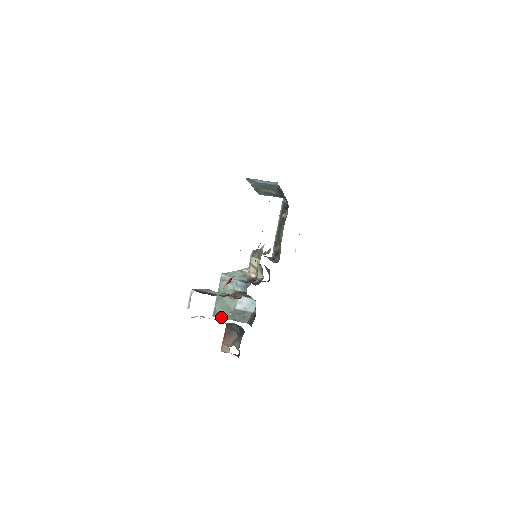
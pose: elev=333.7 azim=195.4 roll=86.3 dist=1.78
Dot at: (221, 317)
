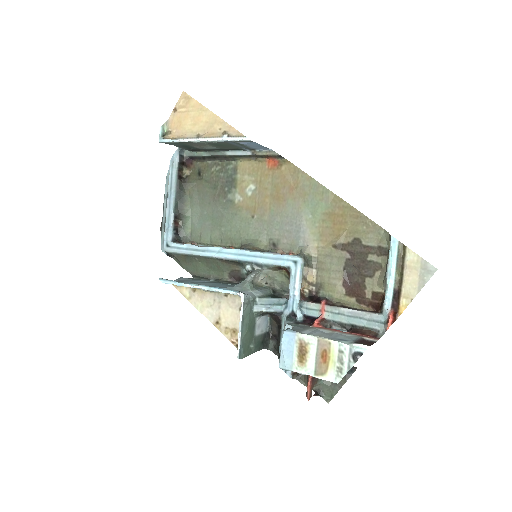
Dot at: (246, 355)
